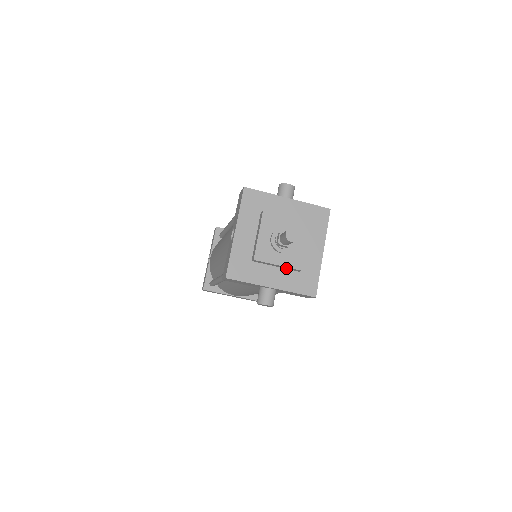
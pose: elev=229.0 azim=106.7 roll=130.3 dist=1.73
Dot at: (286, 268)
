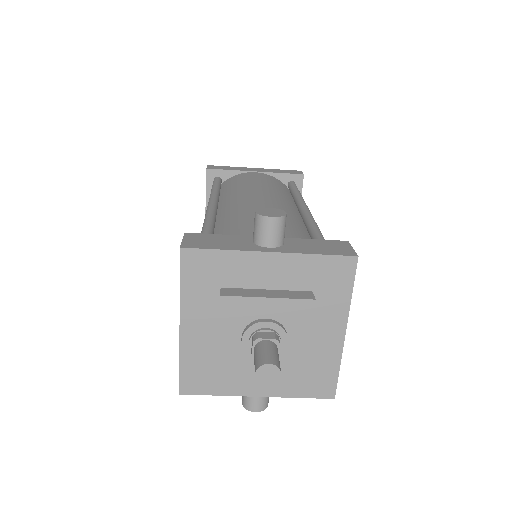
Dot at: occluded
